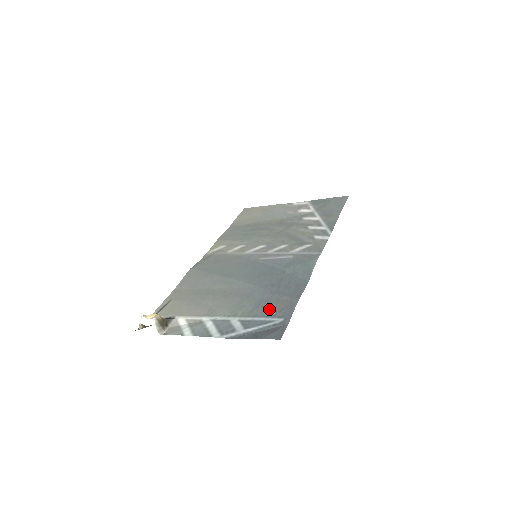
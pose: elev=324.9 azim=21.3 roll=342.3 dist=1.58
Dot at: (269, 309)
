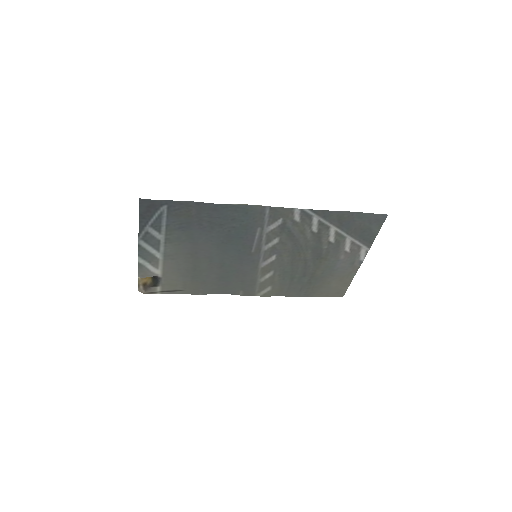
Dot at: (177, 218)
